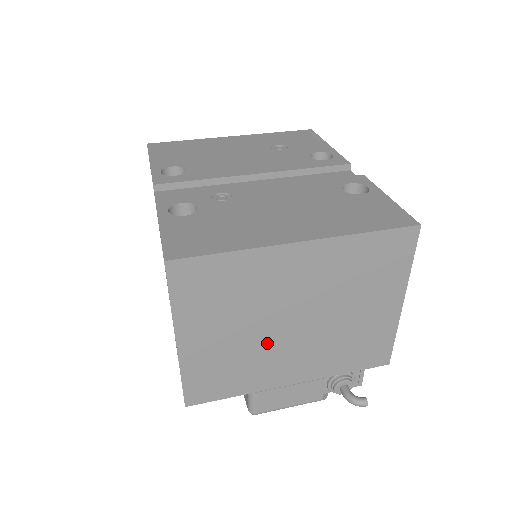
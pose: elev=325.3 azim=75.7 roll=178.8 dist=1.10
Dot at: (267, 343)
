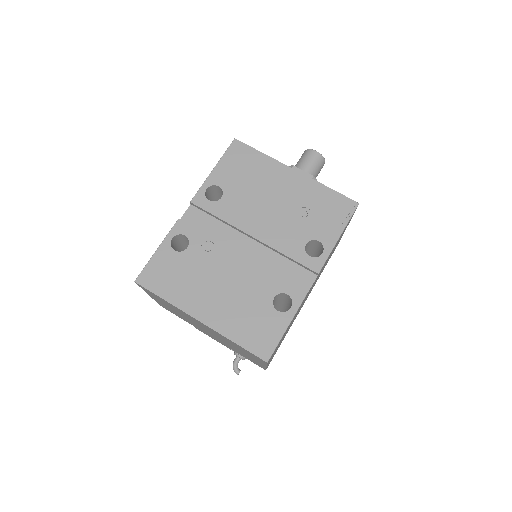
Dot at: (193, 323)
